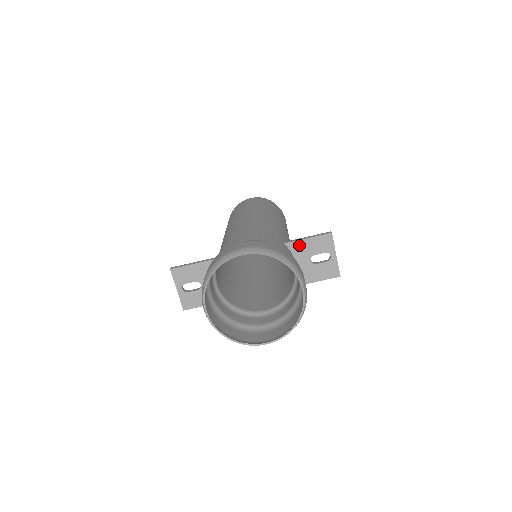
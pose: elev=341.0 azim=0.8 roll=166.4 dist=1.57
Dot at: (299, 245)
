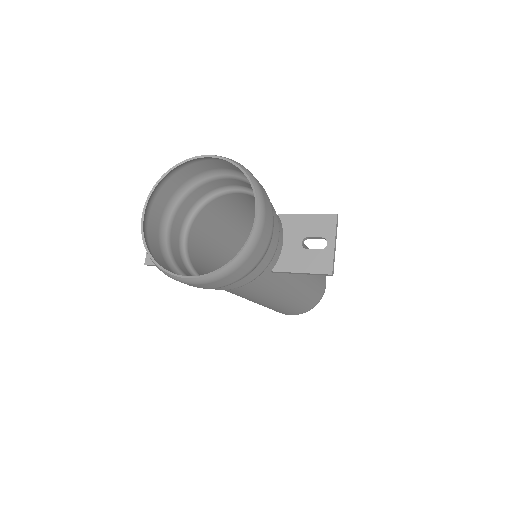
Dot at: (294, 220)
